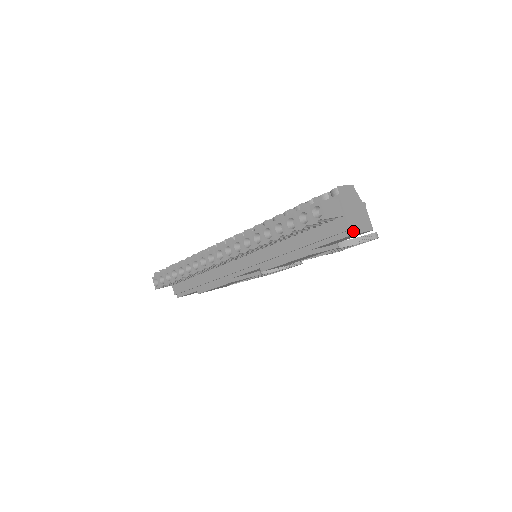
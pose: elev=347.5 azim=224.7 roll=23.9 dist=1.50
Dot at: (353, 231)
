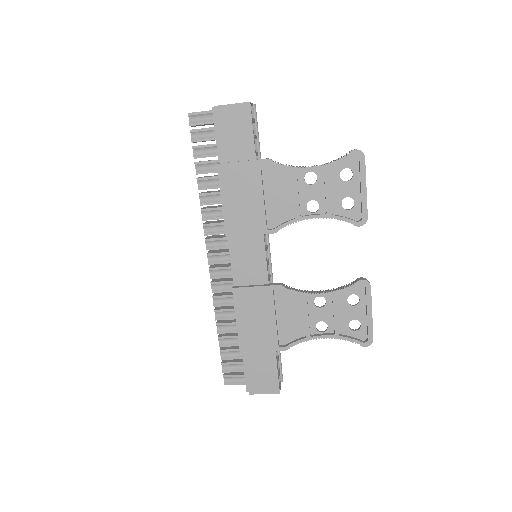
Dot at: (216, 106)
